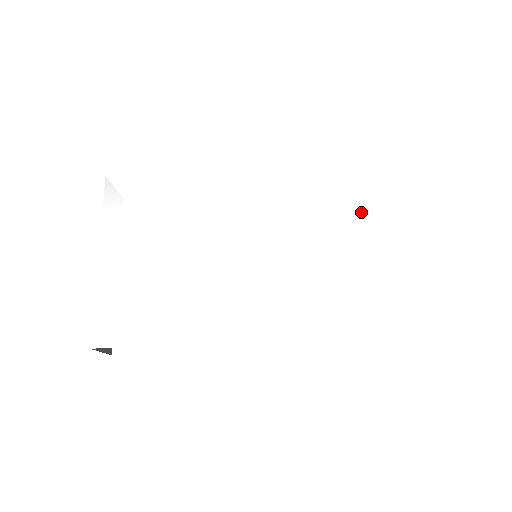
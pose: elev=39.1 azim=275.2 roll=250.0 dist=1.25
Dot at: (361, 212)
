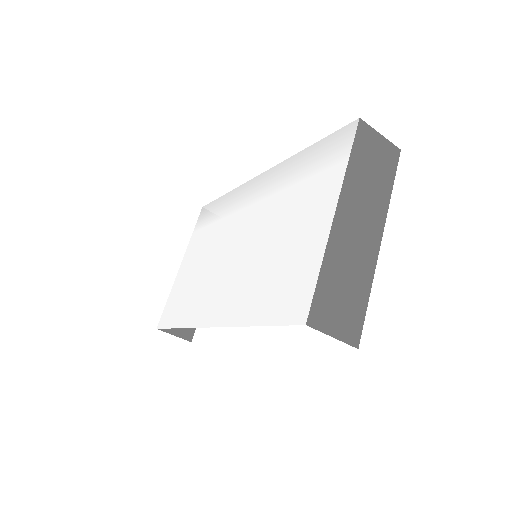
Dot at: (305, 195)
